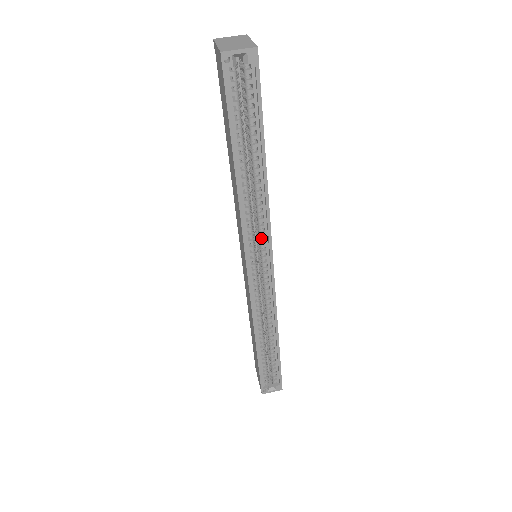
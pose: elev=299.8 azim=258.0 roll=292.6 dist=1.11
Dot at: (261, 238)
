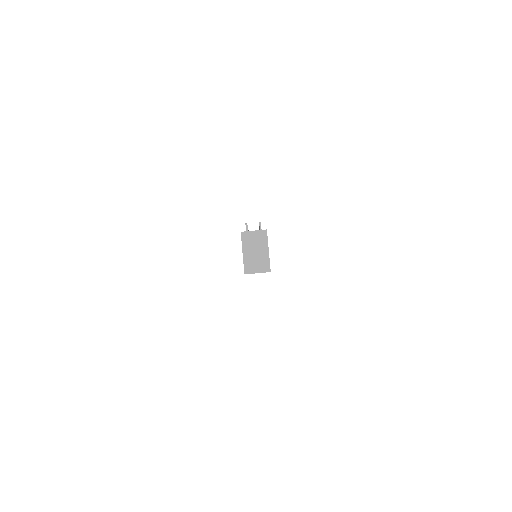
Dot at: occluded
